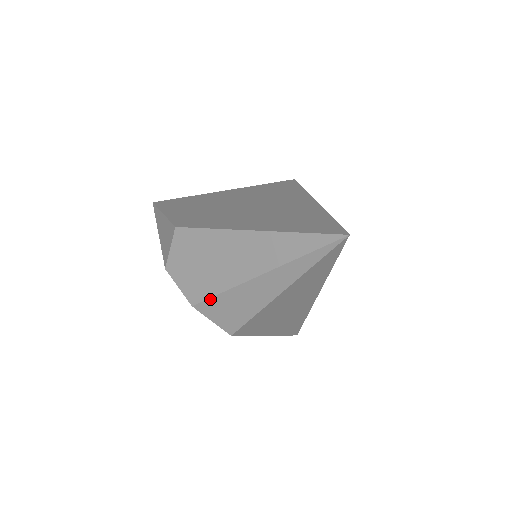
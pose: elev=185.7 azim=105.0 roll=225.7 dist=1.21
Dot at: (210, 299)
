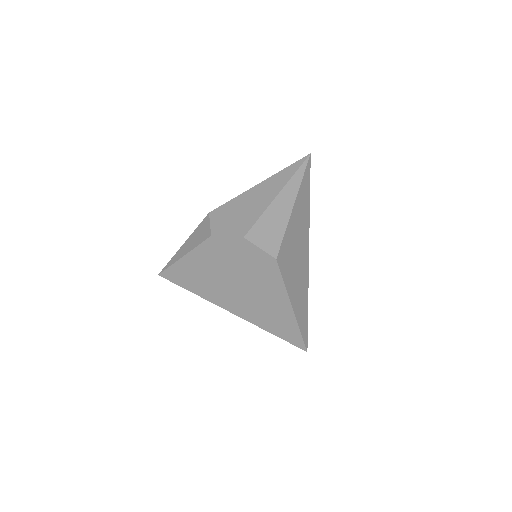
Dot at: (254, 225)
